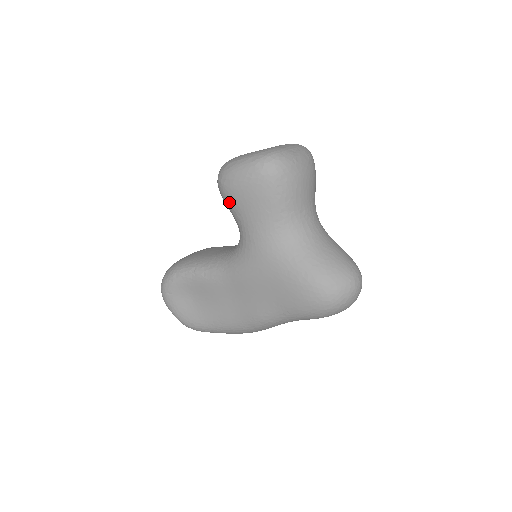
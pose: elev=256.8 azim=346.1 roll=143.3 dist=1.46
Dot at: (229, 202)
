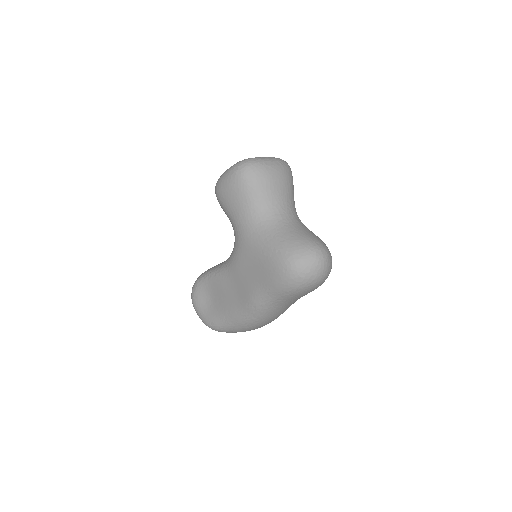
Dot at: (221, 204)
